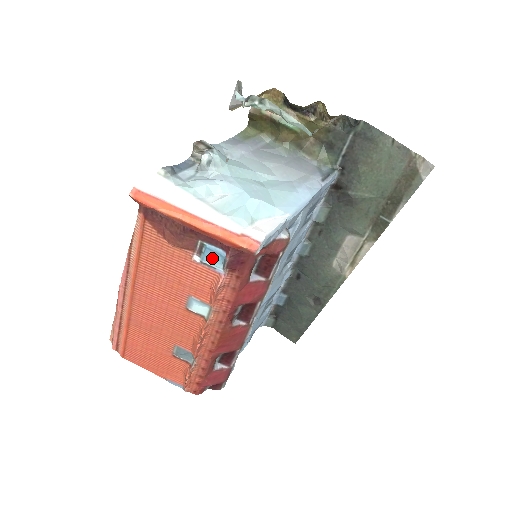
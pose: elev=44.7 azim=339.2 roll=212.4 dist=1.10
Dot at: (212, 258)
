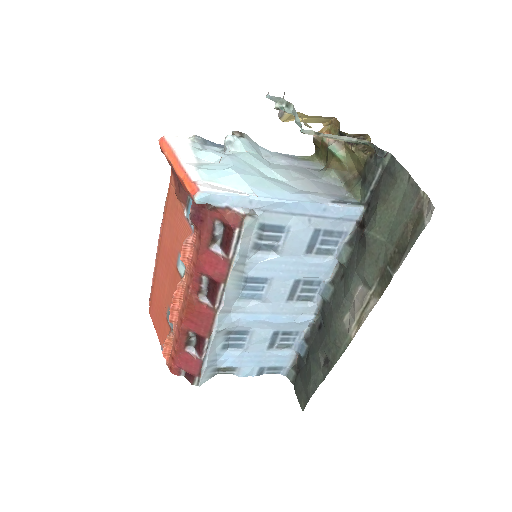
Dot at: occluded
